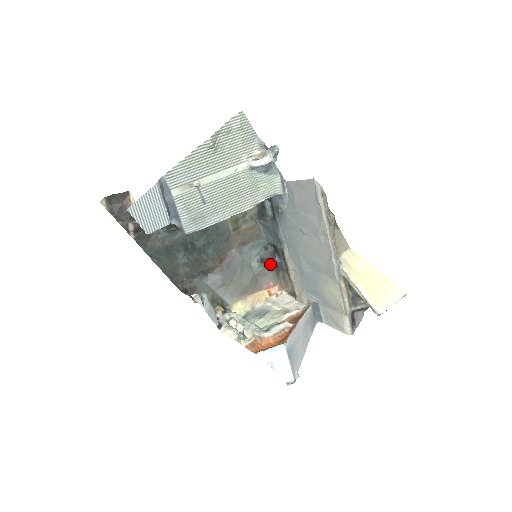
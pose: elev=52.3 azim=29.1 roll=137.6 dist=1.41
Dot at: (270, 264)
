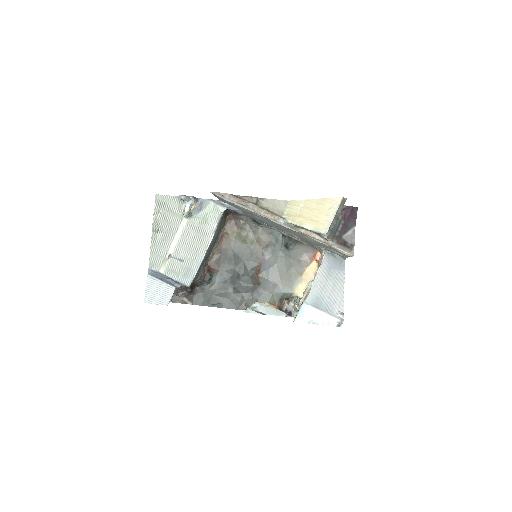
Dot at: (293, 244)
